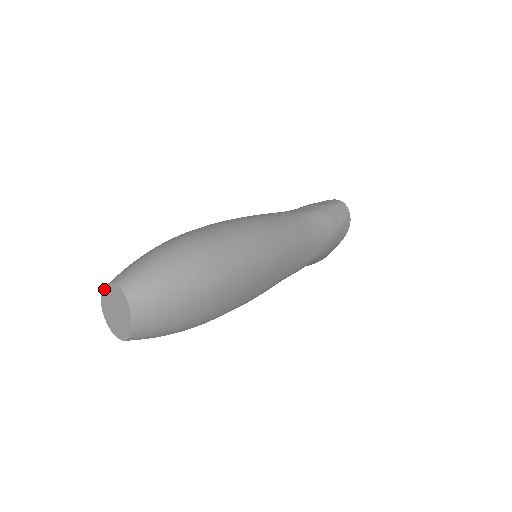
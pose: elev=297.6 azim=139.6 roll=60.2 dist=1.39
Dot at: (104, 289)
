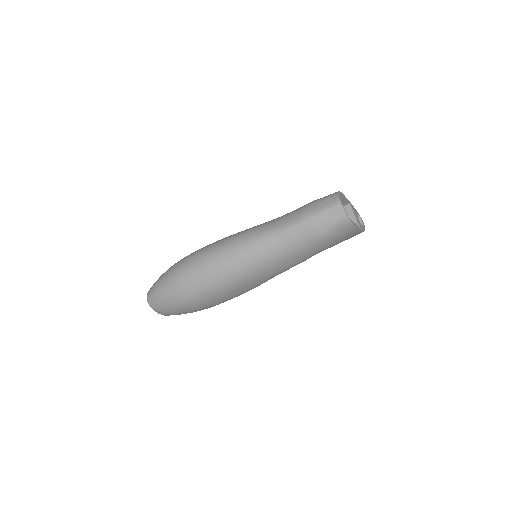
Dot at: occluded
